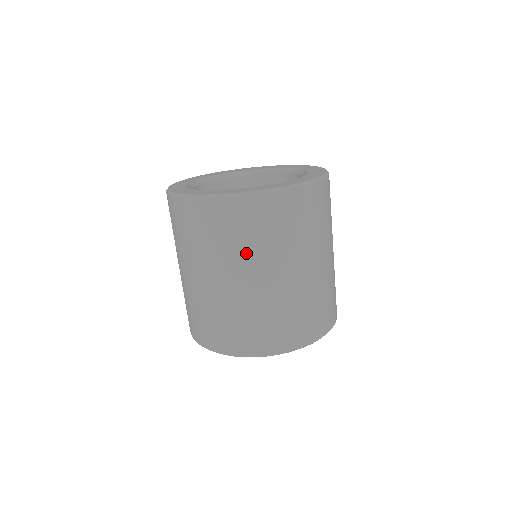
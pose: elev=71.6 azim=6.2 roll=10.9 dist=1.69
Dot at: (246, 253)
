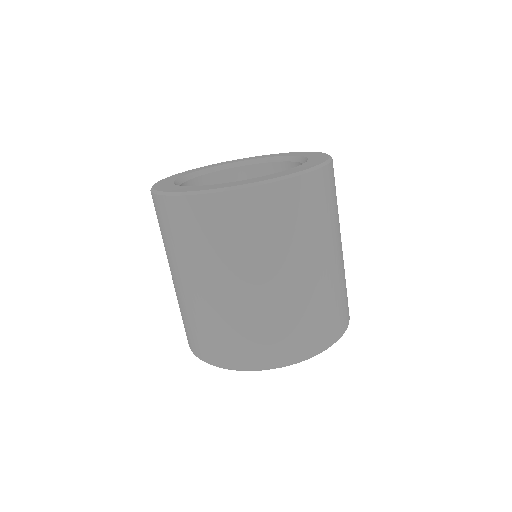
Dot at: (174, 254)
